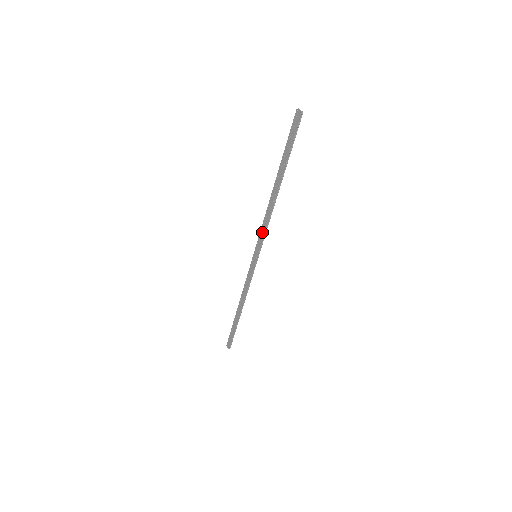
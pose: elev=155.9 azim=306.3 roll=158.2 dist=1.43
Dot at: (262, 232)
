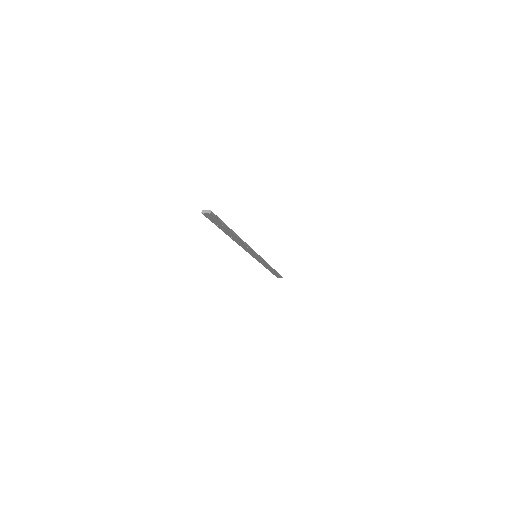
Dot at: (248, 251)
